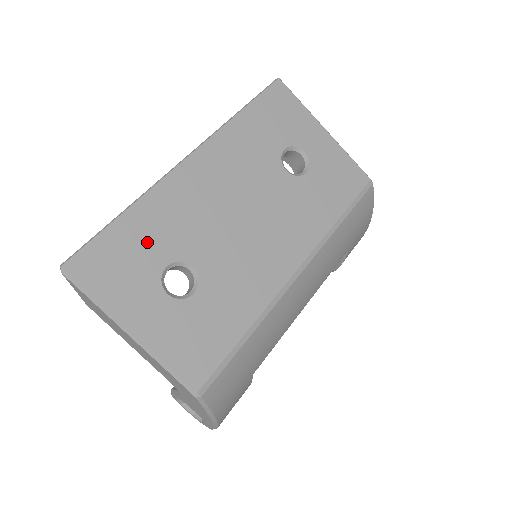
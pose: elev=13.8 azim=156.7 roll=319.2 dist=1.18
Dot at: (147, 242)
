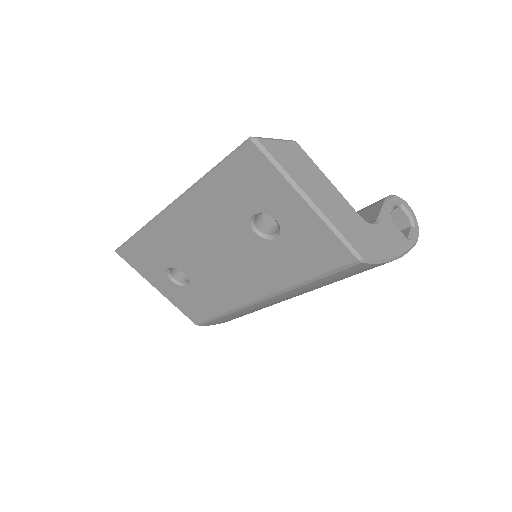
Dot at: (154, 253)
